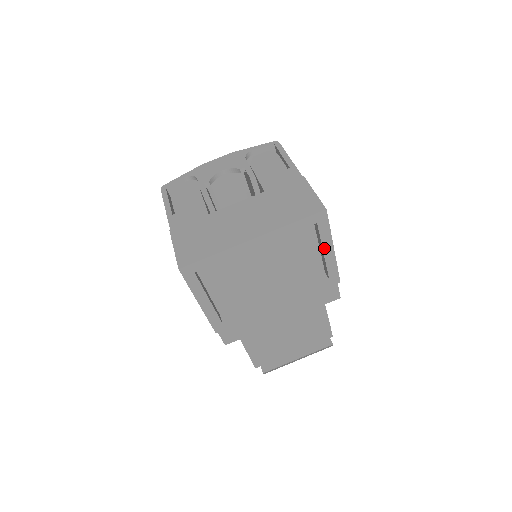
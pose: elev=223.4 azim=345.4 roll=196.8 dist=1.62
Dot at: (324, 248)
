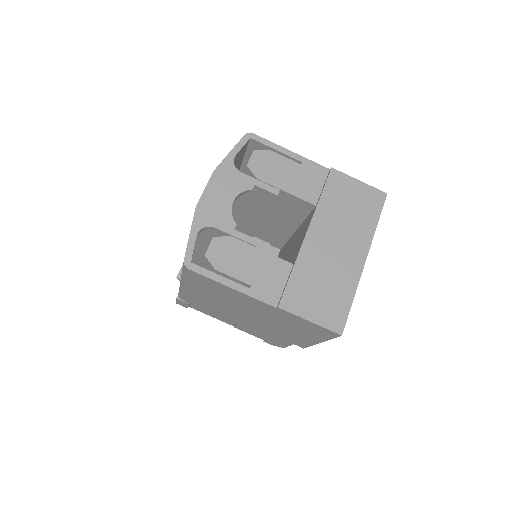
Dot at: occluded
